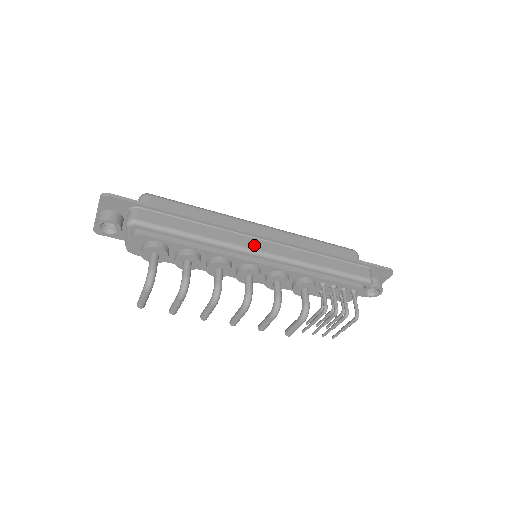
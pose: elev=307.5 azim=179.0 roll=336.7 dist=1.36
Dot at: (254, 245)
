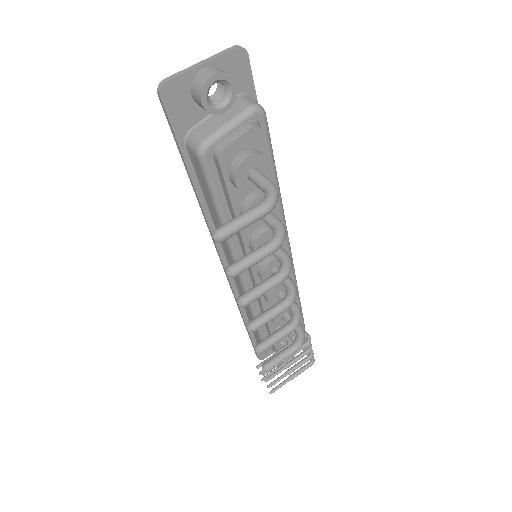
Dot at: occluded
